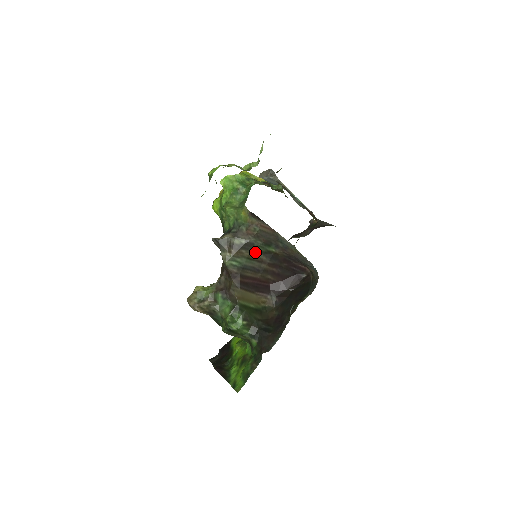
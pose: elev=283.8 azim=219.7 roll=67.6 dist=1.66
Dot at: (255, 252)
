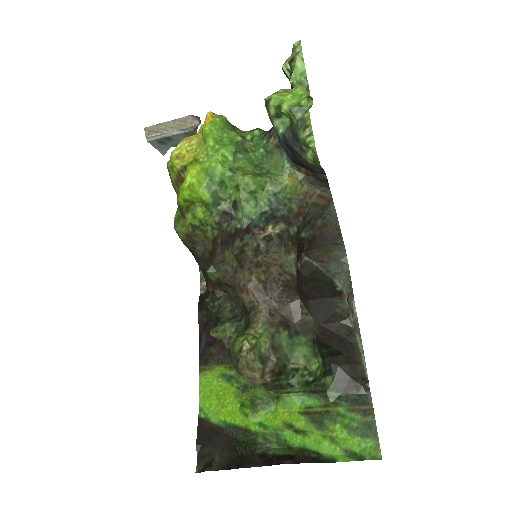
Dot at: occluded
